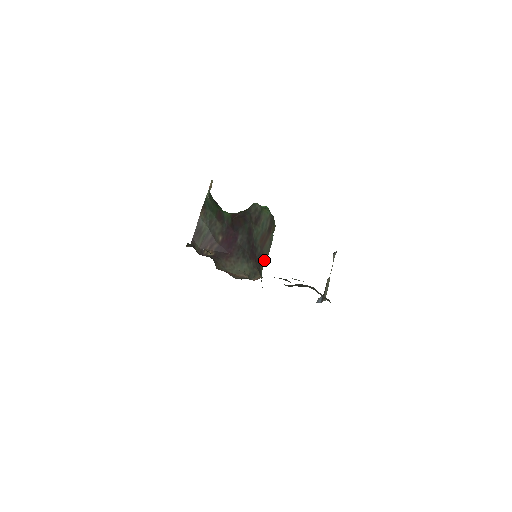
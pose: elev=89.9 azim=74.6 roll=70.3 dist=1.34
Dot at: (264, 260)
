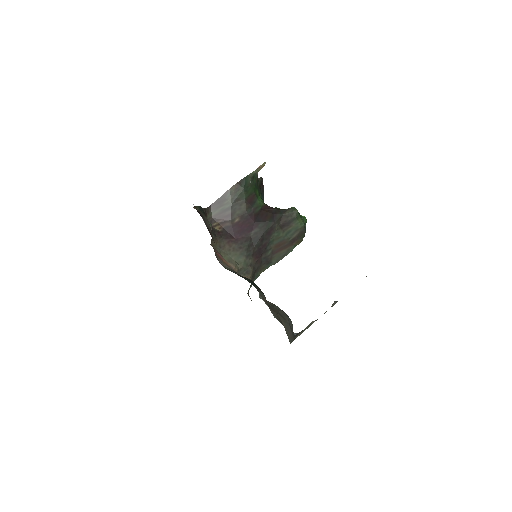
Dot at: (269, 265)
